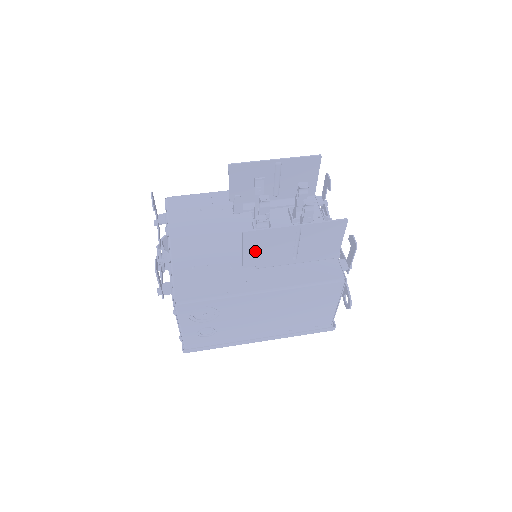
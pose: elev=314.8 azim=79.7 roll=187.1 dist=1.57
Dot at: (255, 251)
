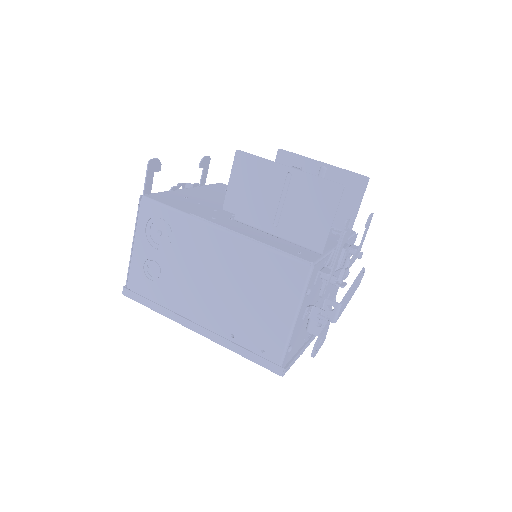
Dot at: (240, 188)
